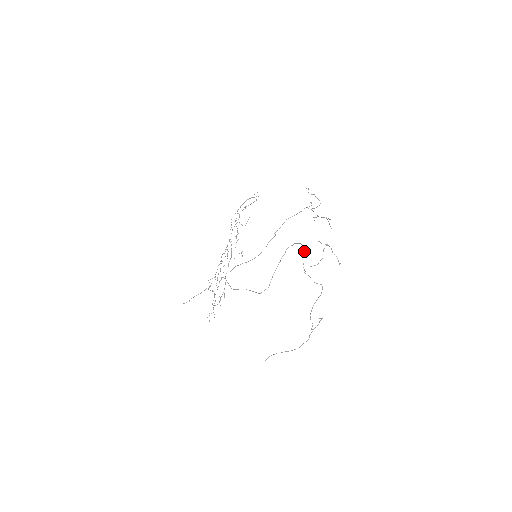
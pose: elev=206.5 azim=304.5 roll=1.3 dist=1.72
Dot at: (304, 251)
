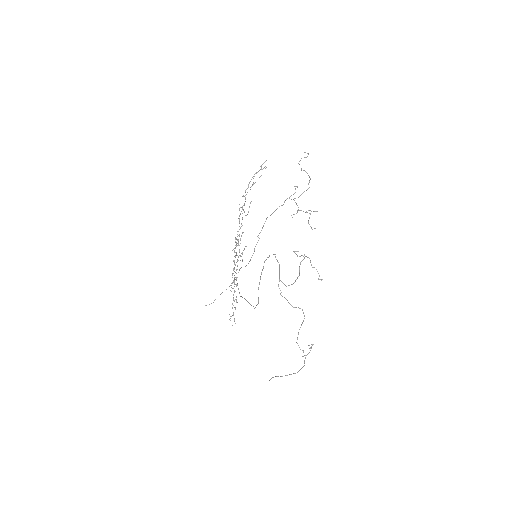
Dot at: occluded
